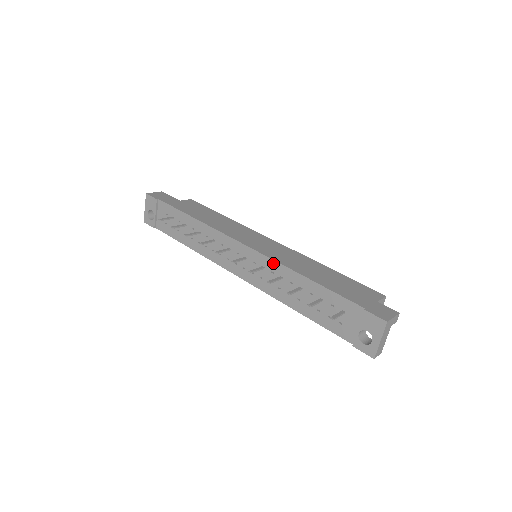
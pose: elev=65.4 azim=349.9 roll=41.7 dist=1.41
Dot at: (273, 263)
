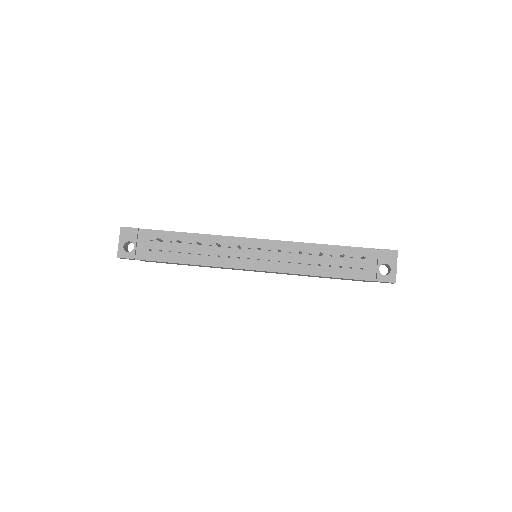
Dot at: (290, 244)
